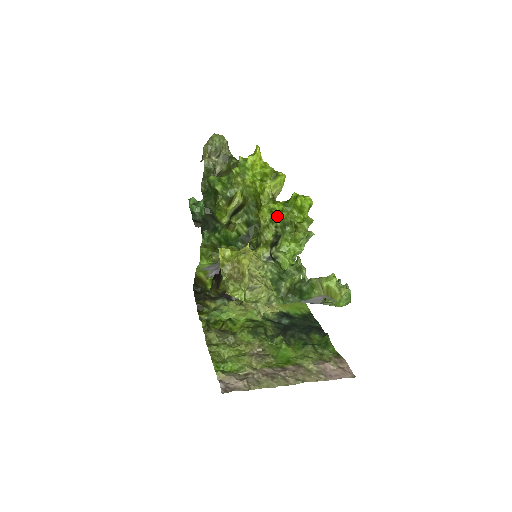
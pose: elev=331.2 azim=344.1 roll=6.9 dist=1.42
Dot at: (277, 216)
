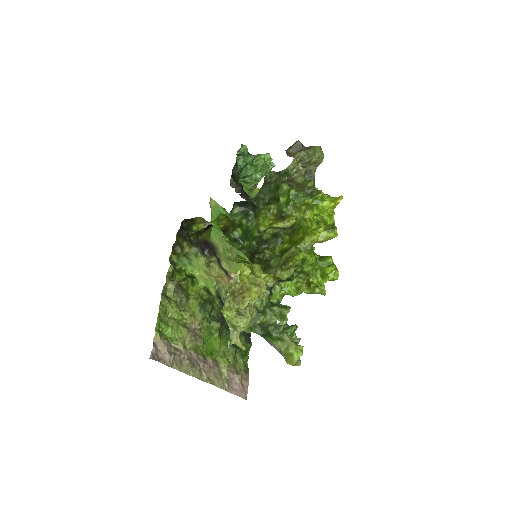
Dot at: (304, 266)
